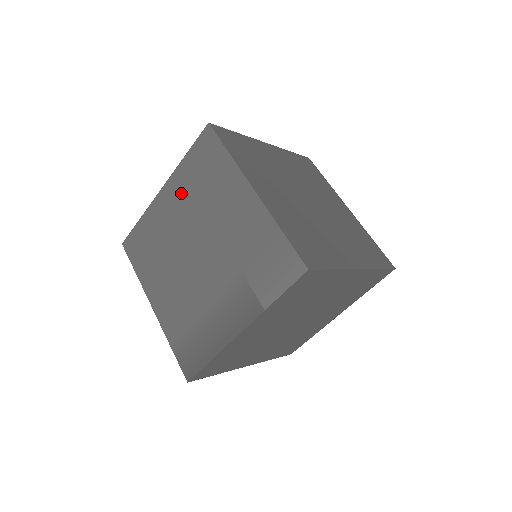
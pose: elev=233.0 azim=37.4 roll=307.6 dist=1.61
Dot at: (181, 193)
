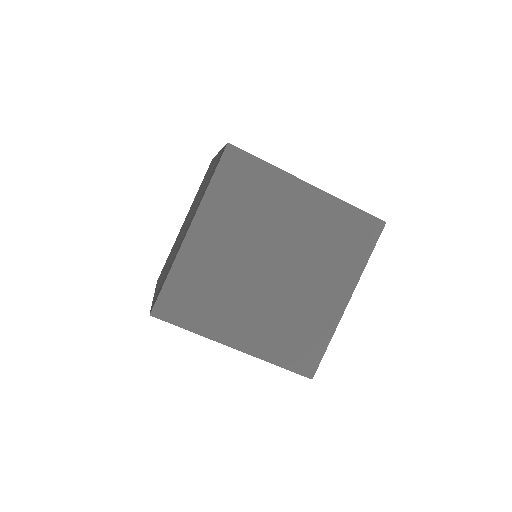
Dot at: occluded
